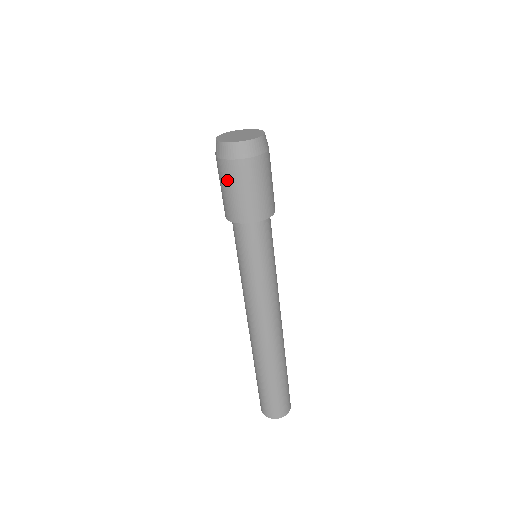
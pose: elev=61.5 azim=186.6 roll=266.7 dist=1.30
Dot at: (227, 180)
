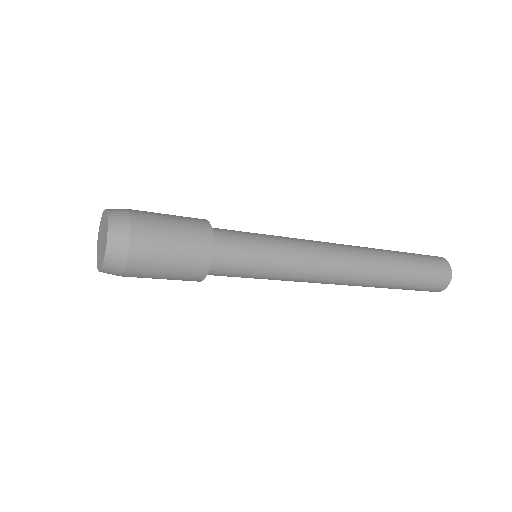
Dot at: occluded
